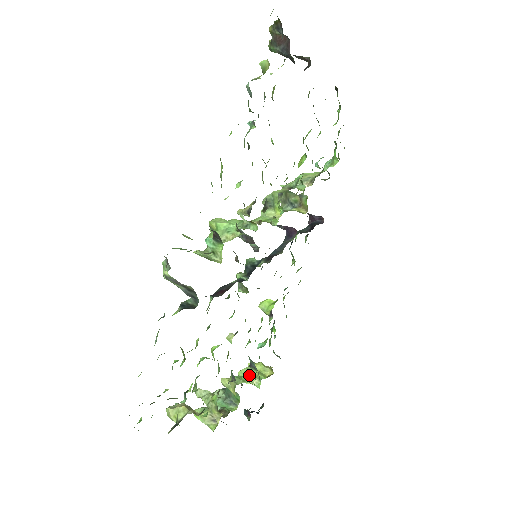
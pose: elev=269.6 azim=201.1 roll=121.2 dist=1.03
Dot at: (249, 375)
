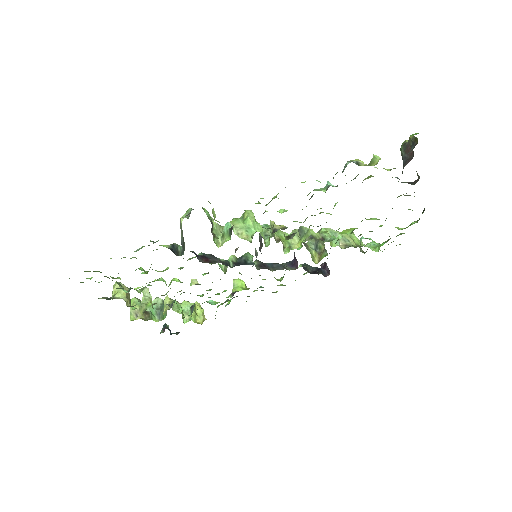
Dot at: (188, 309)
